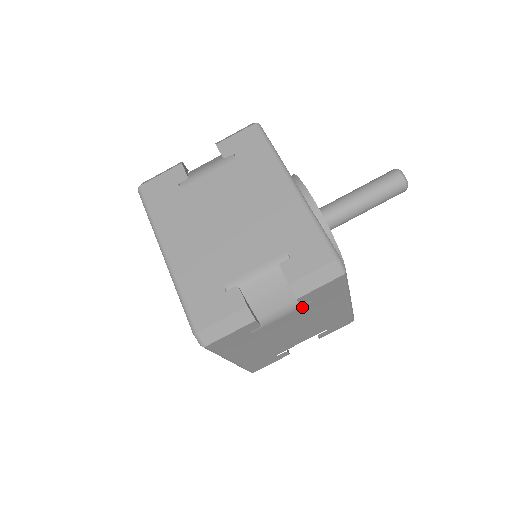
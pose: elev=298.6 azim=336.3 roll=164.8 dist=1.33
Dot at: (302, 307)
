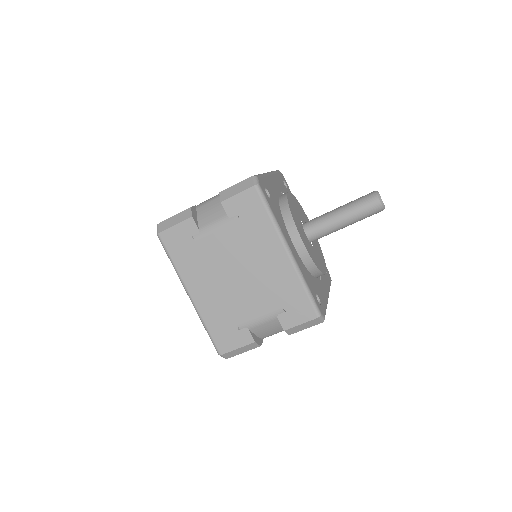
Dot at: occluded
